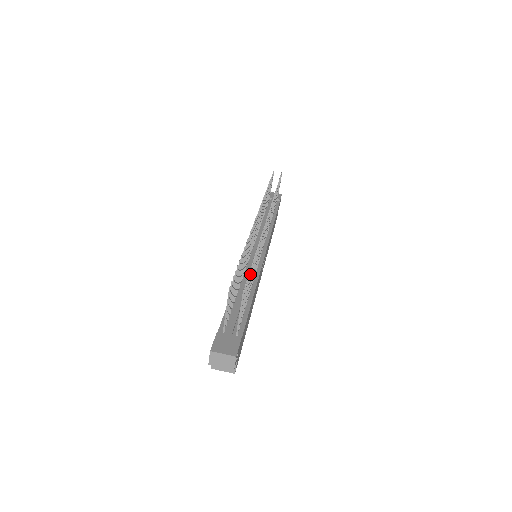
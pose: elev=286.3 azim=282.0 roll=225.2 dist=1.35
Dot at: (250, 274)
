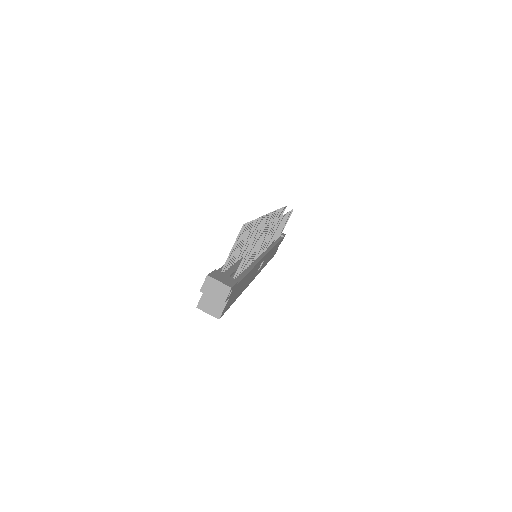
Dot at: (261, 232)
